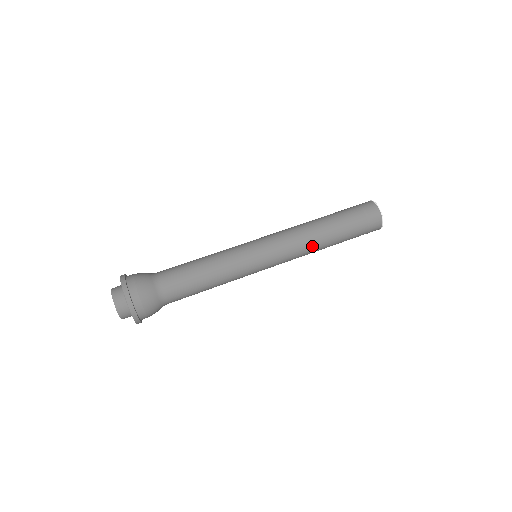
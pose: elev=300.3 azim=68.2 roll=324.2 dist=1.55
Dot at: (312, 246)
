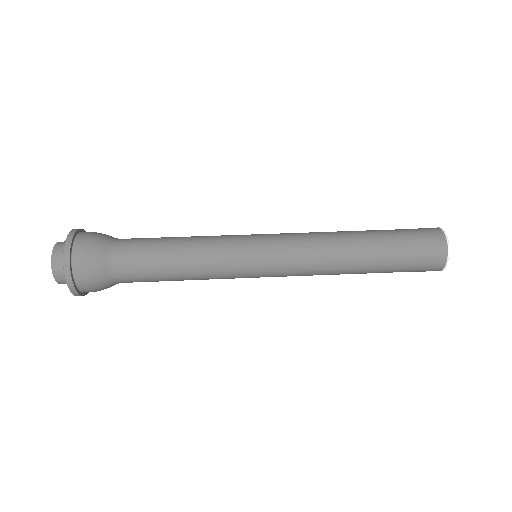
Dot at: (334, 270)
